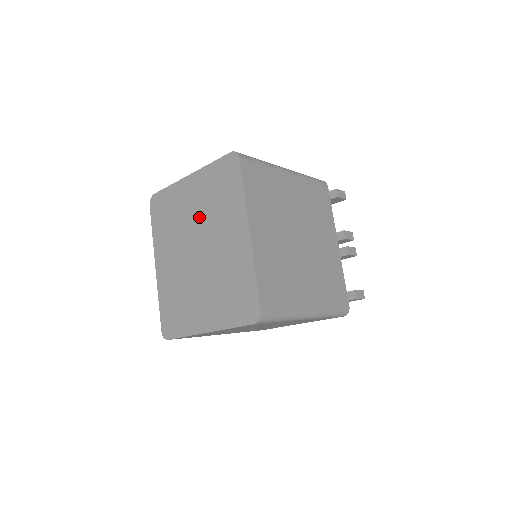
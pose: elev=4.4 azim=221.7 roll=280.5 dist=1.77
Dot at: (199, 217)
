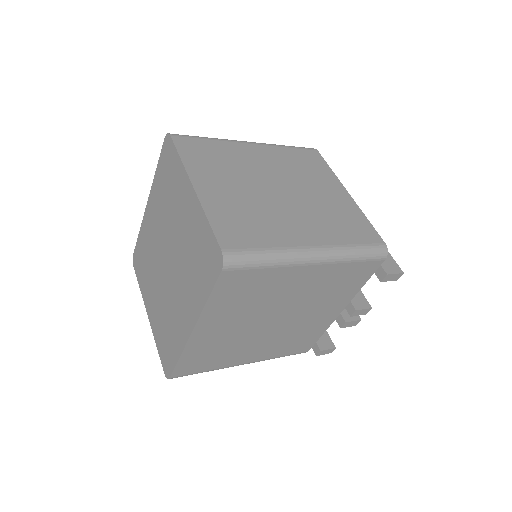
Dot at: (179, 241)
